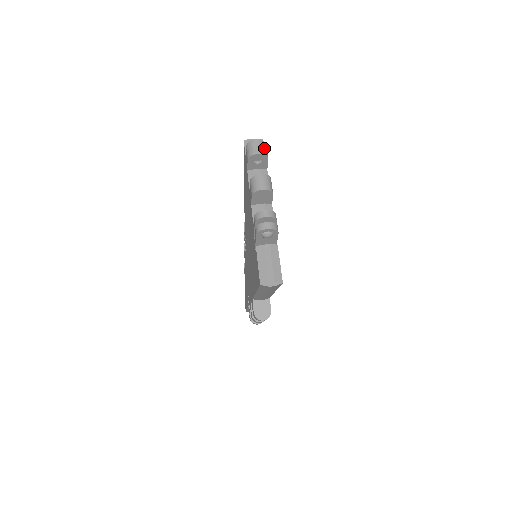
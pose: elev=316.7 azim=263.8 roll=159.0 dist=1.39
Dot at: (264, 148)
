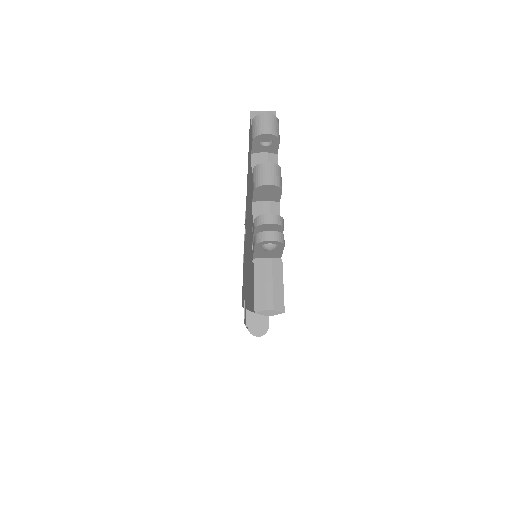
Dot at: (275, 126)
